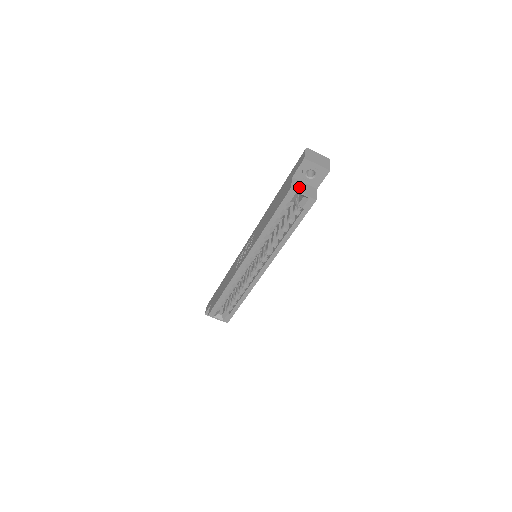
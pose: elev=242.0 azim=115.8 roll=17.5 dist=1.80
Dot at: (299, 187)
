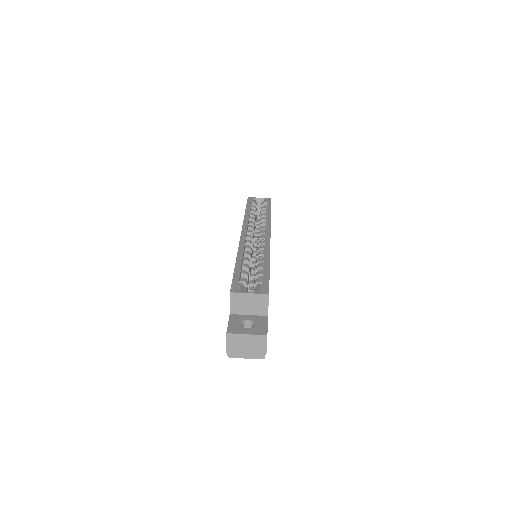
Dot at: occluded
